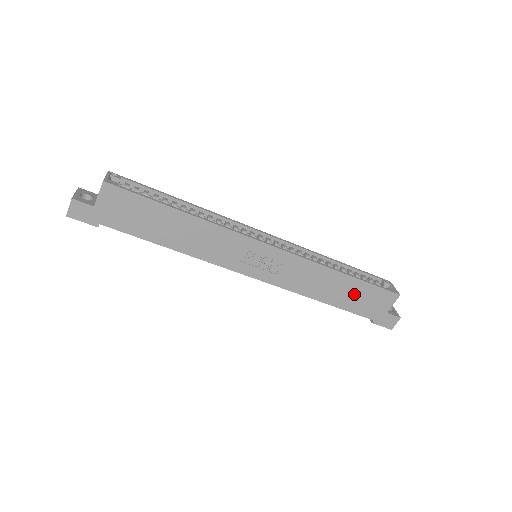
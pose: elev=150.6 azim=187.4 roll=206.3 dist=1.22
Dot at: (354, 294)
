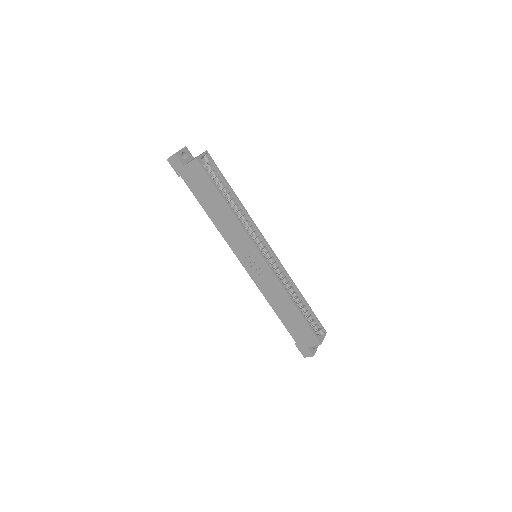
Dot at: (295, 321)
